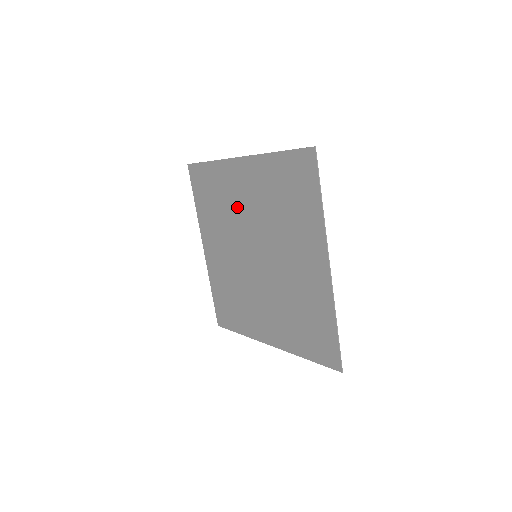
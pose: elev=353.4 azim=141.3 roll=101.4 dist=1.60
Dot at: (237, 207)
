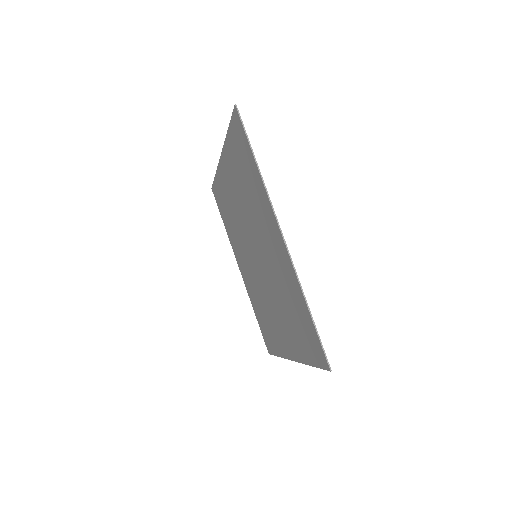
Dot at: (235, 210)
